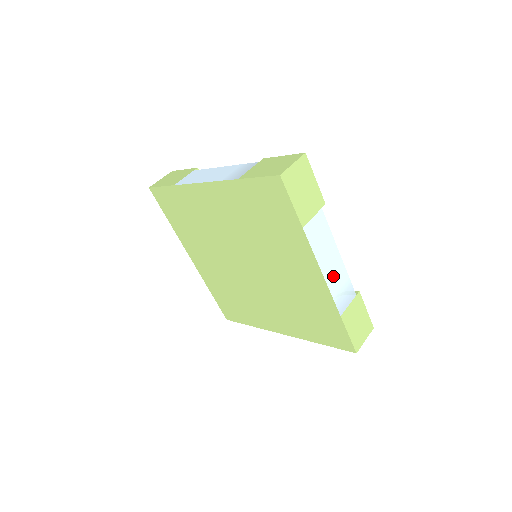
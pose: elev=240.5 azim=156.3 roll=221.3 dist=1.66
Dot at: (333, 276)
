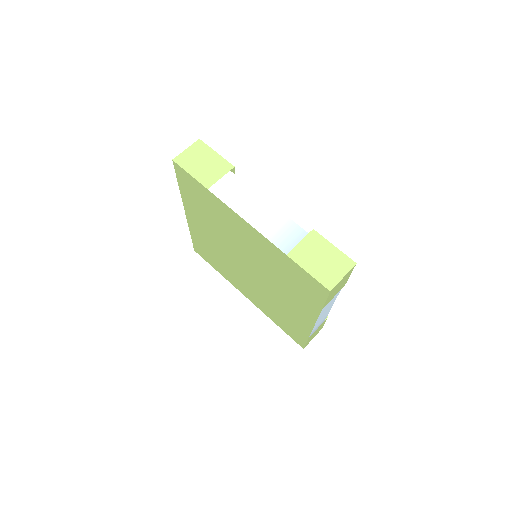
Dot at: occluded
